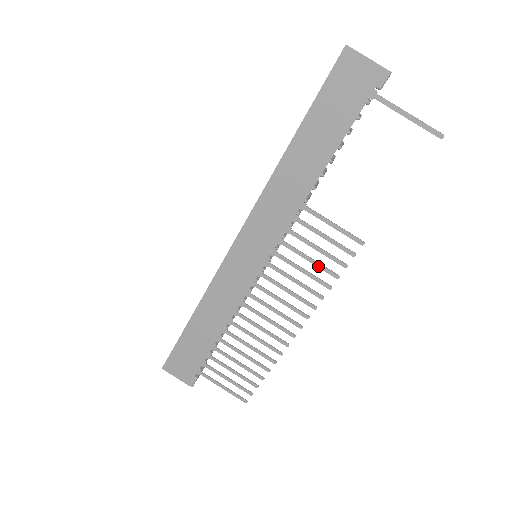
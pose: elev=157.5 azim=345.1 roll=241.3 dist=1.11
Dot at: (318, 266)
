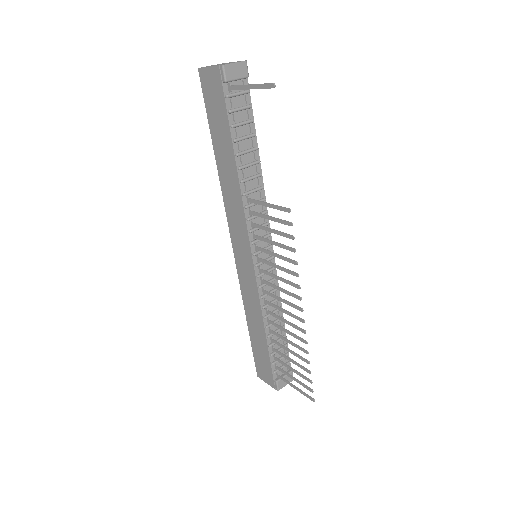
Dot at: (280, 246)
